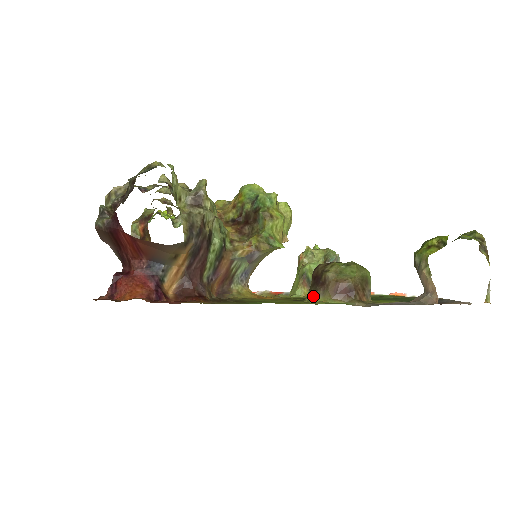
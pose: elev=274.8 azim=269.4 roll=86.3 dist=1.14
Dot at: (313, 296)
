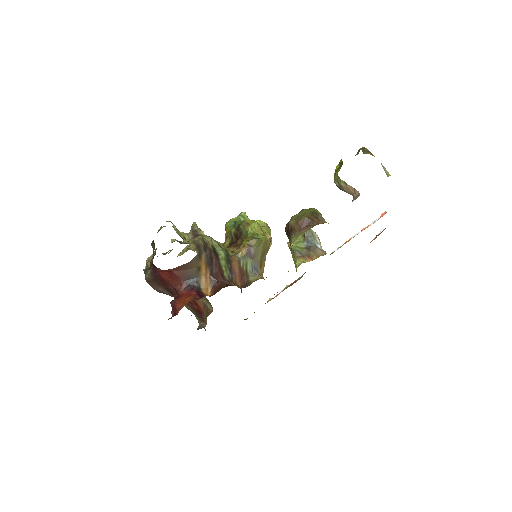
Dot at: (291, 241)
